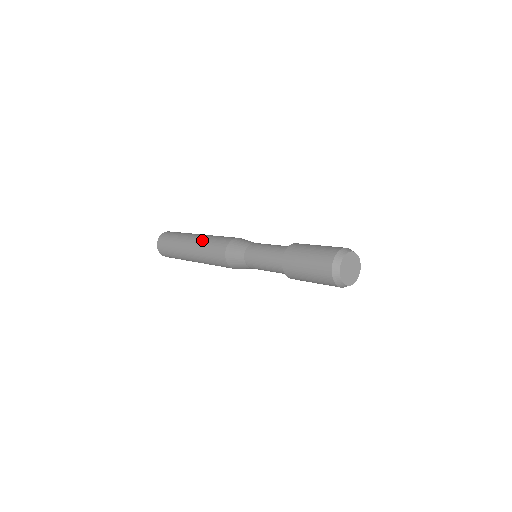
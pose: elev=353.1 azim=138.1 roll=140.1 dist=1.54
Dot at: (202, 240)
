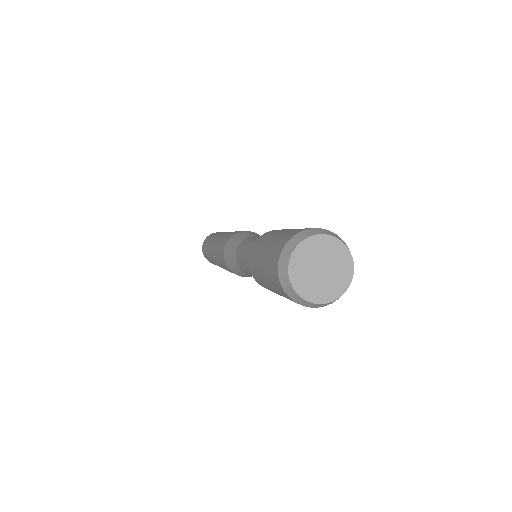
Dot at: occluded
